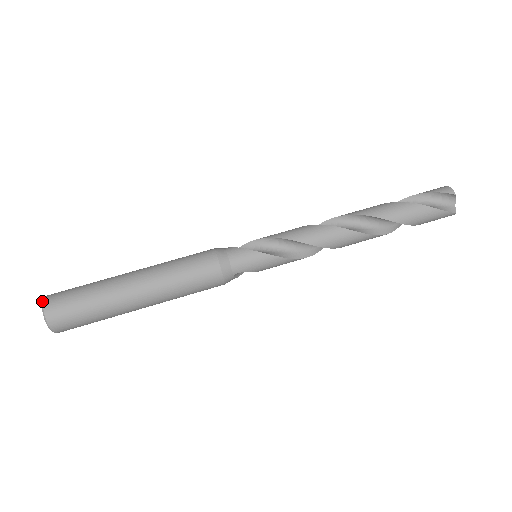
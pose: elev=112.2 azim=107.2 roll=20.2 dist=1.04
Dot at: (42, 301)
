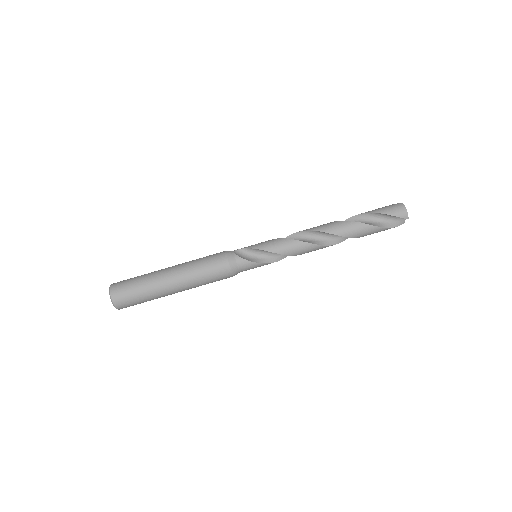
Dot at: (110, 298)
